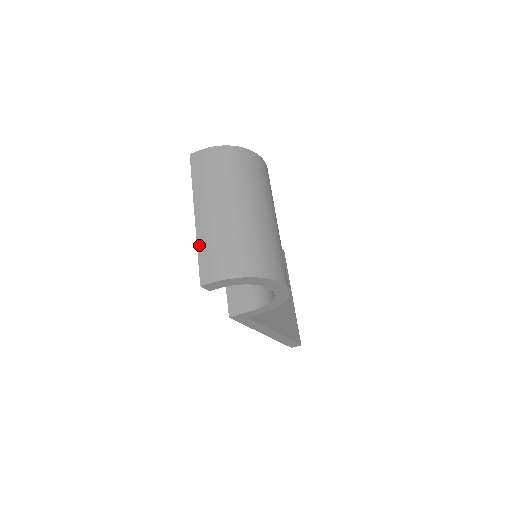
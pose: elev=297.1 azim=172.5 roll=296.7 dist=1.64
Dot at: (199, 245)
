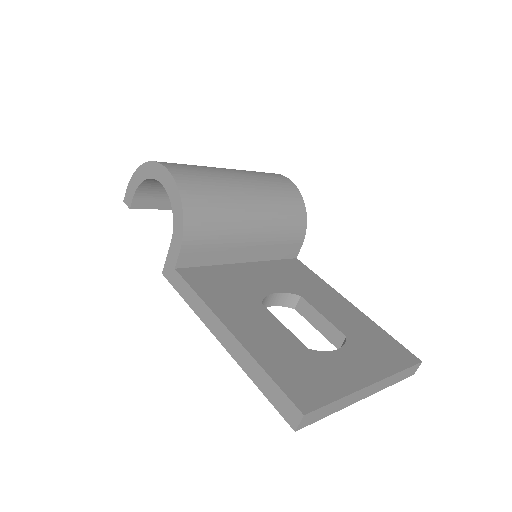
Dot at: occluded
